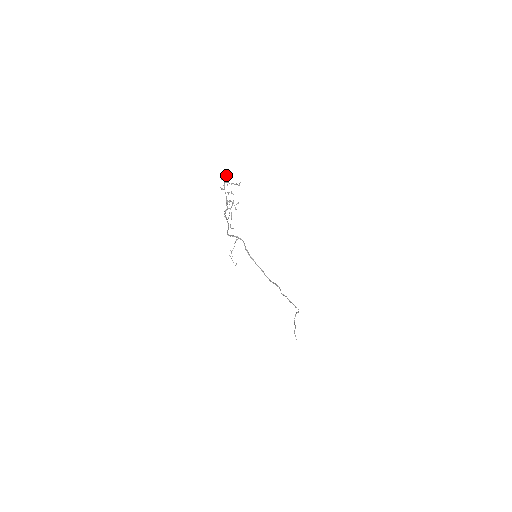
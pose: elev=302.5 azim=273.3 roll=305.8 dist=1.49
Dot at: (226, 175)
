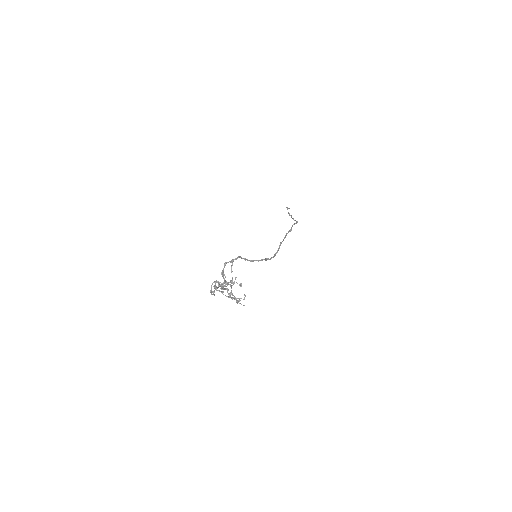
Dot at: (215, 281)
